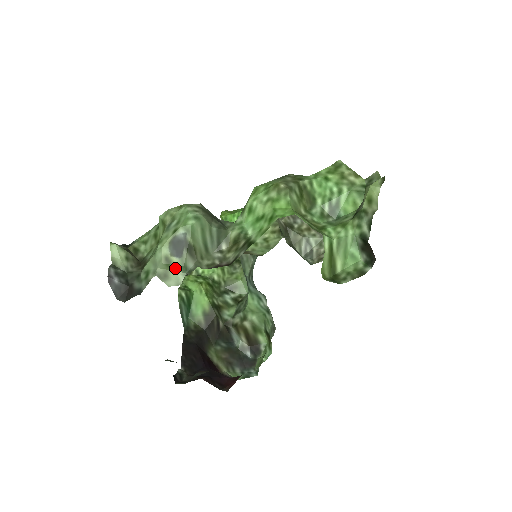
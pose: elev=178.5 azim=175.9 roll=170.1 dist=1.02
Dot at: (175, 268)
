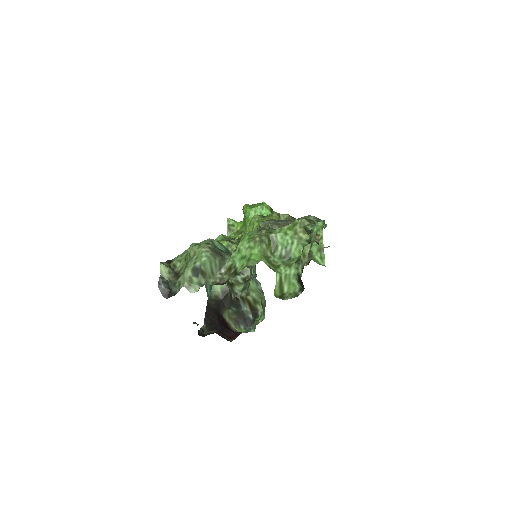
Dot at: (194, 283)
